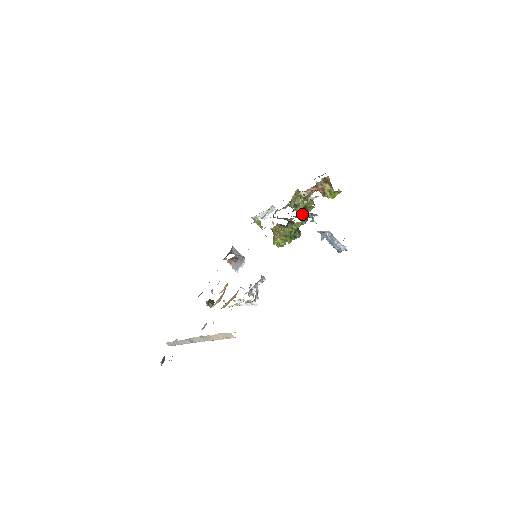
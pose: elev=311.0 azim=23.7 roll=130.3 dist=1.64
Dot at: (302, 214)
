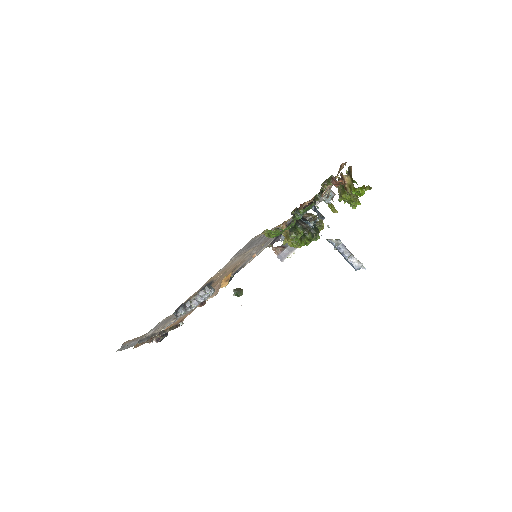
Dot at: (296, 216)
